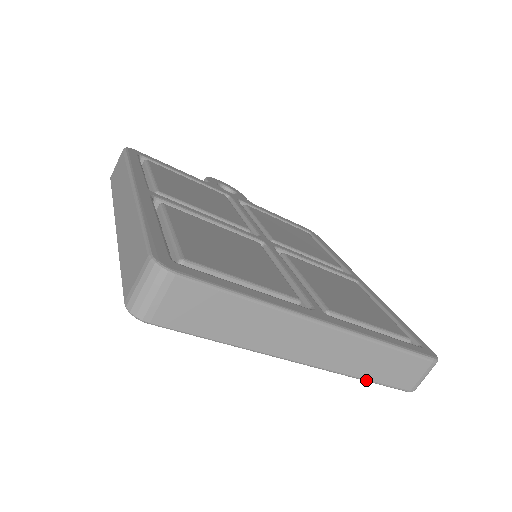
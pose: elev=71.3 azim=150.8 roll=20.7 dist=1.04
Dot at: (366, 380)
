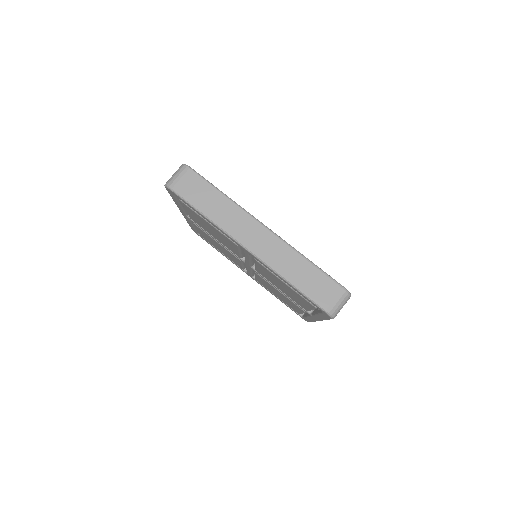
Dot at: (290, 283)
